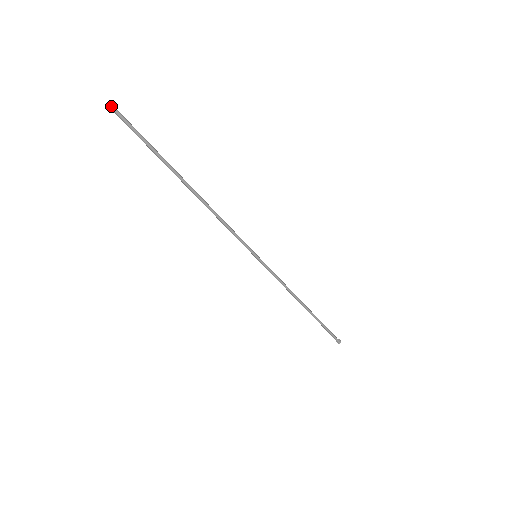
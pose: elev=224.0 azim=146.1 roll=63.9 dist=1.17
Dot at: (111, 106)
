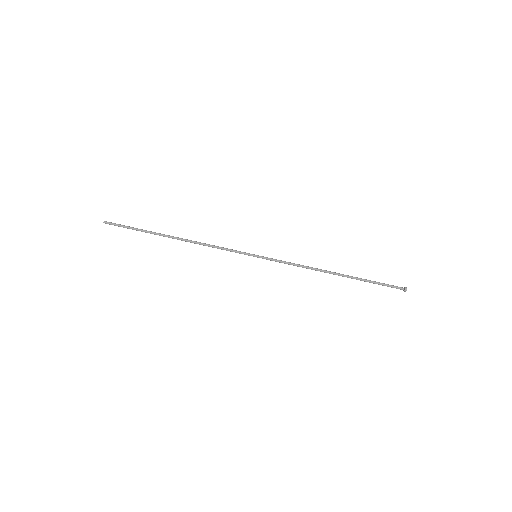
Dot at: occluded
